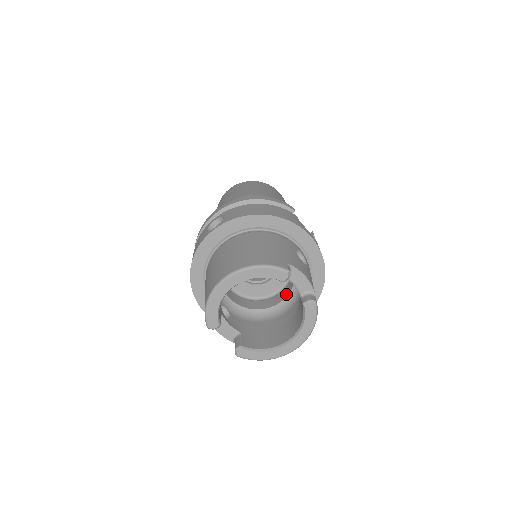
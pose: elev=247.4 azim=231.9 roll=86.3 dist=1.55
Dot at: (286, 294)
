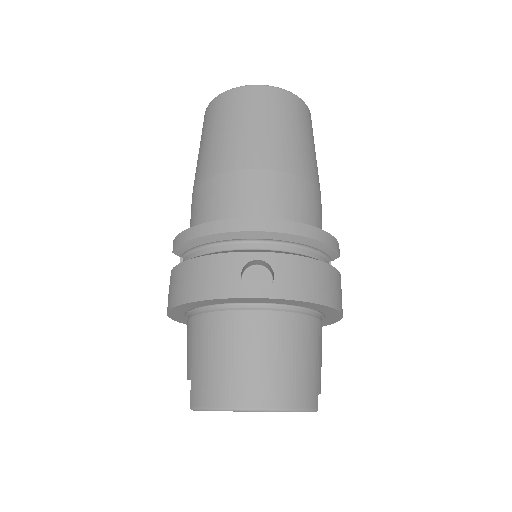
Dot at: occluded
